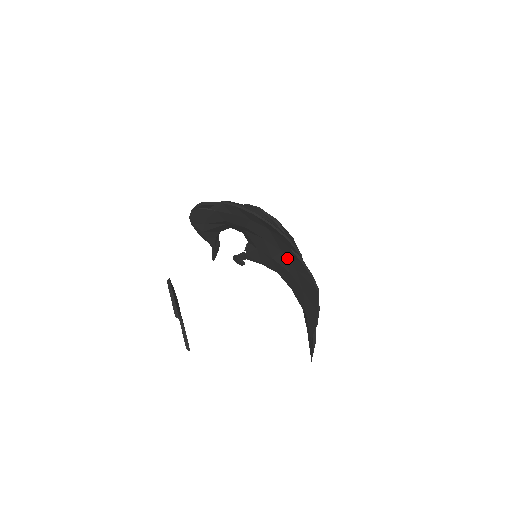
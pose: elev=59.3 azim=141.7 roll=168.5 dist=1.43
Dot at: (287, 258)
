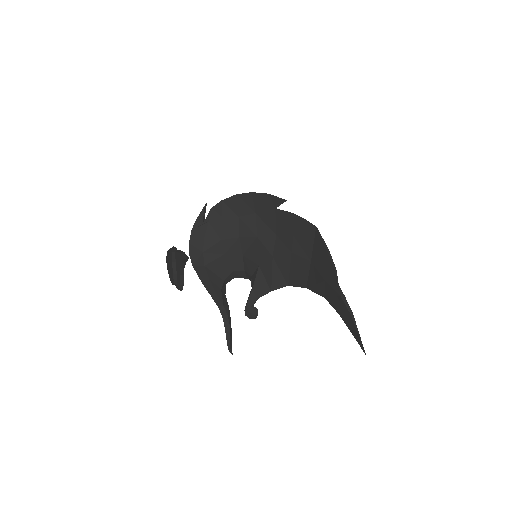
Dot at: (282, 235)
